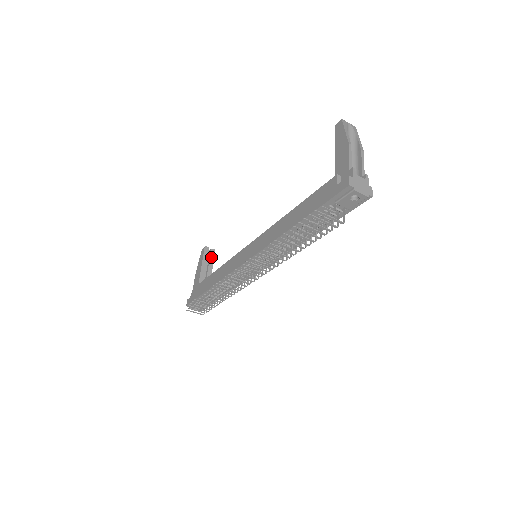
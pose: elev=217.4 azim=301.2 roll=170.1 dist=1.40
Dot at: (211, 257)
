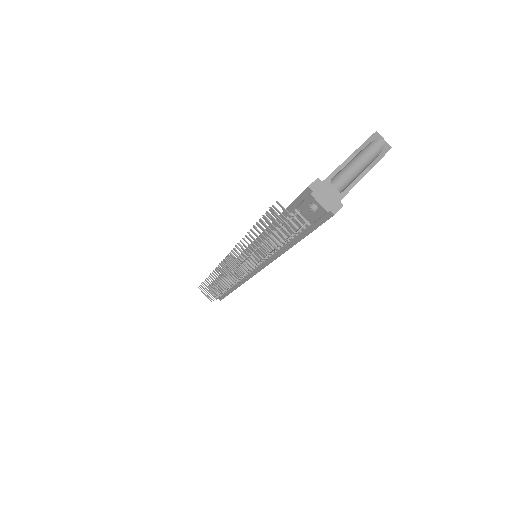
Dot at: occluded
